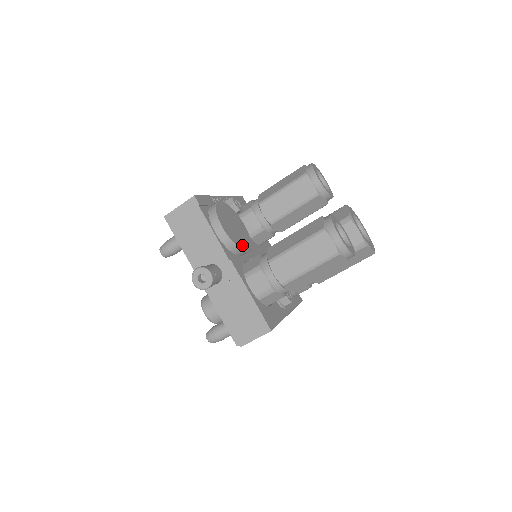
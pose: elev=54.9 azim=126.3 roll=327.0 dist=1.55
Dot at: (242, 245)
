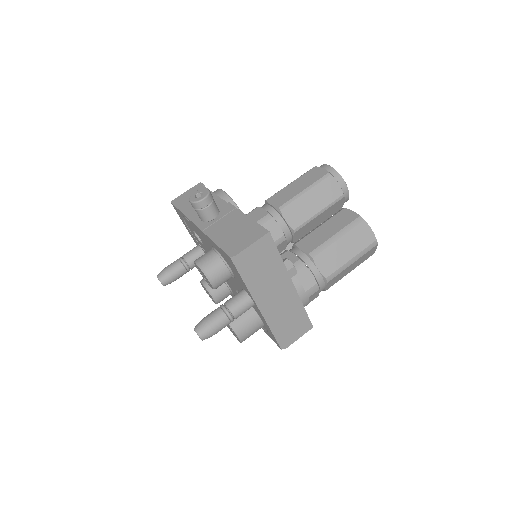
Dot at: occluded
